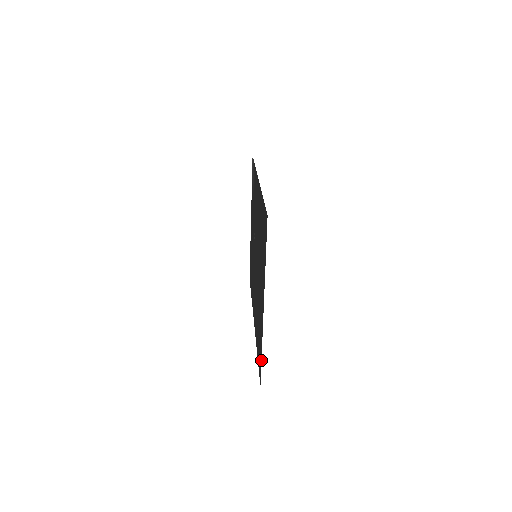
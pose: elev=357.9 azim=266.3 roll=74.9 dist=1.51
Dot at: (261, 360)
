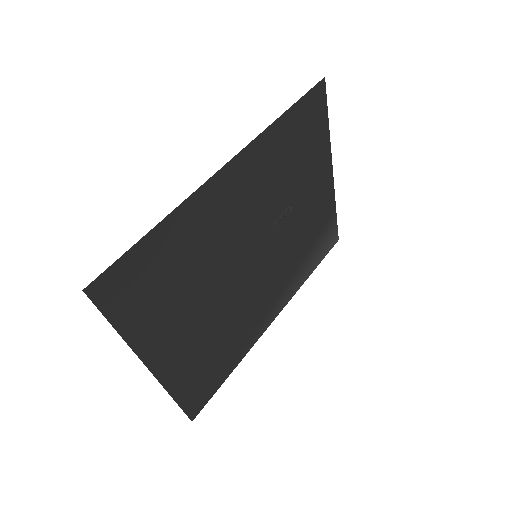
Dot at: (179, 405)
